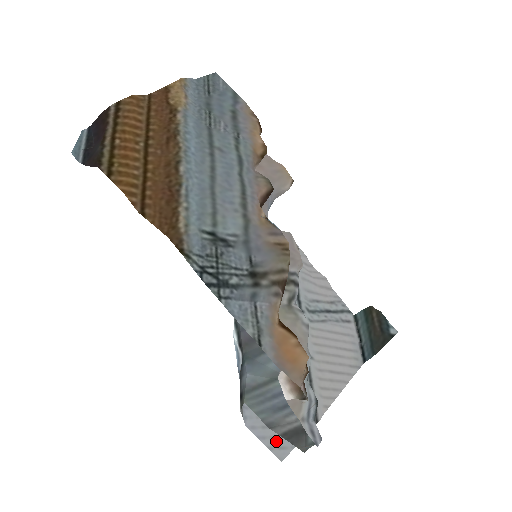
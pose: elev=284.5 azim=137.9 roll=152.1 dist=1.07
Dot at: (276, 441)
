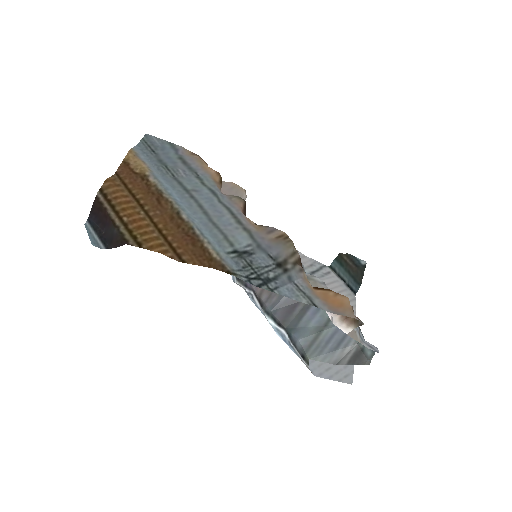
Dot at: (340, 374)
